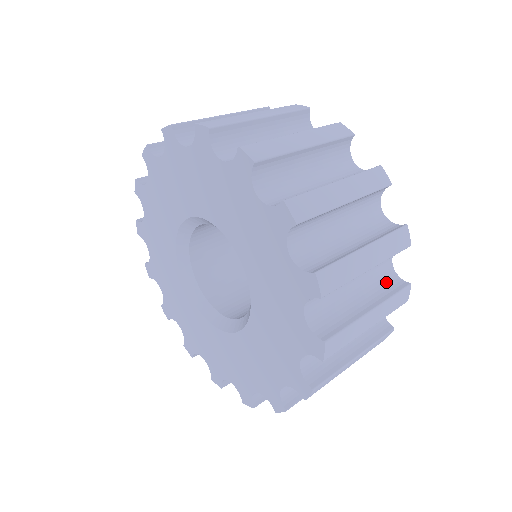
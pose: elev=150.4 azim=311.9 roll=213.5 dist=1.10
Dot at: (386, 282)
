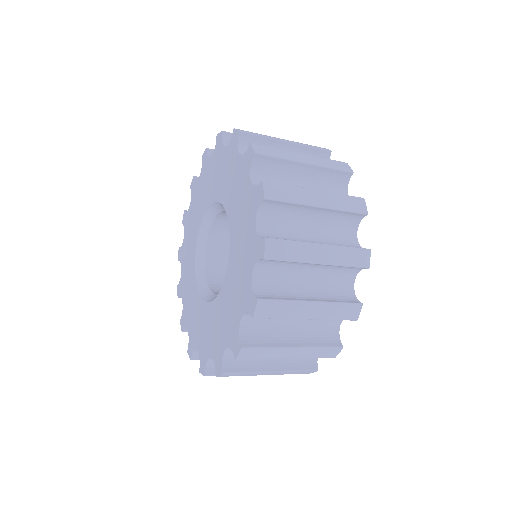
Dot at: occluded
